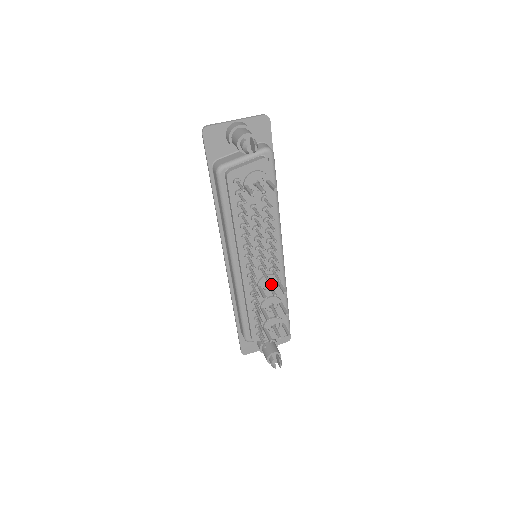
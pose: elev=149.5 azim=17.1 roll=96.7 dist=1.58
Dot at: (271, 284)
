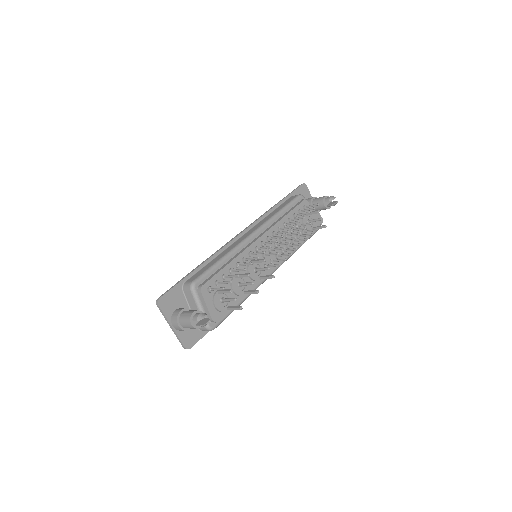
Dot at: (256, 272)
